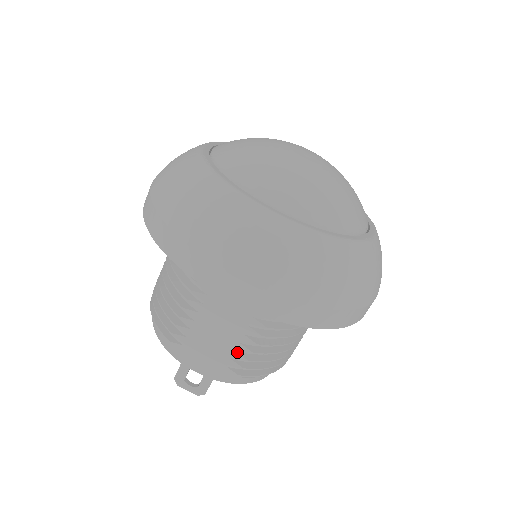
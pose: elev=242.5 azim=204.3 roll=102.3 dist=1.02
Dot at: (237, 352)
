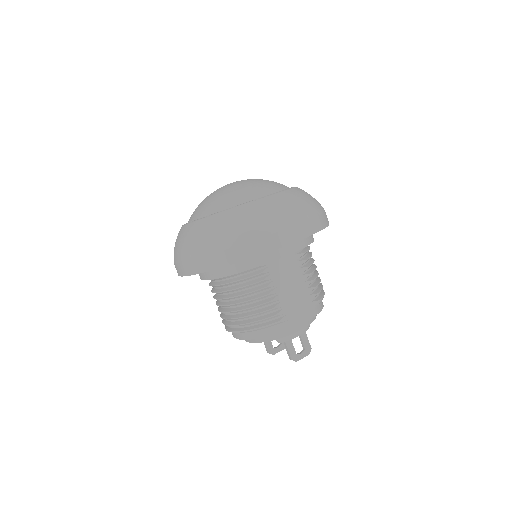
Dot at: (308, 288)
